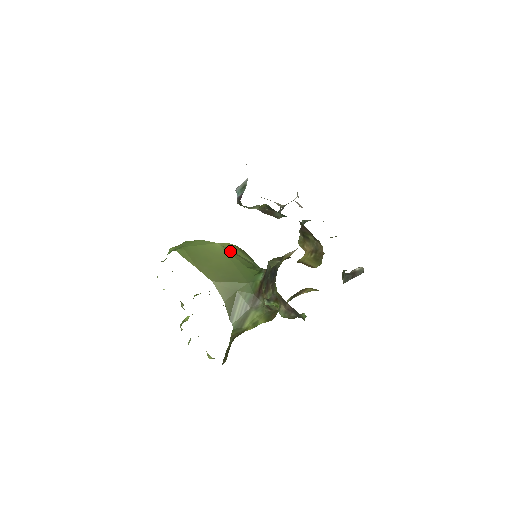
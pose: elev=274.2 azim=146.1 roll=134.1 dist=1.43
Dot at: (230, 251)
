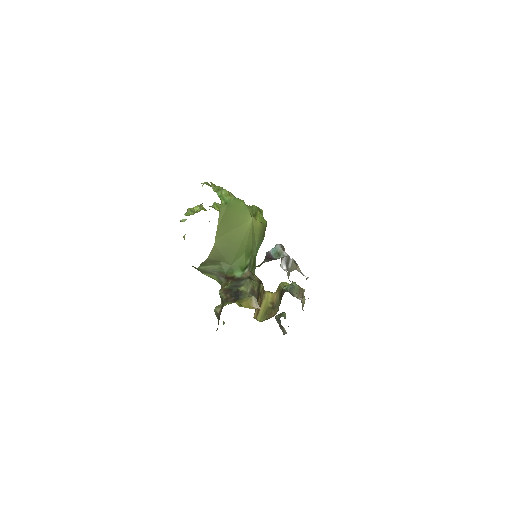
Dot at: (252, 231)
